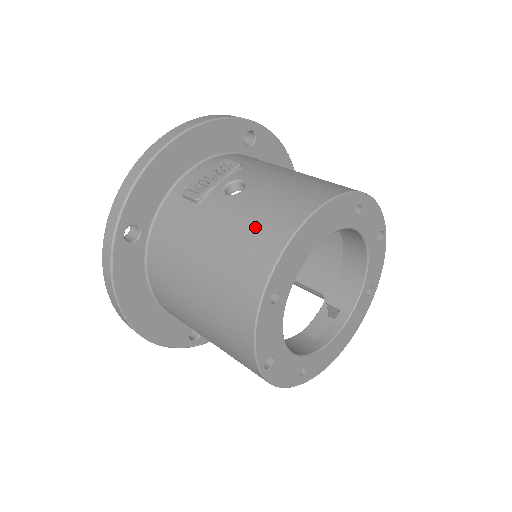
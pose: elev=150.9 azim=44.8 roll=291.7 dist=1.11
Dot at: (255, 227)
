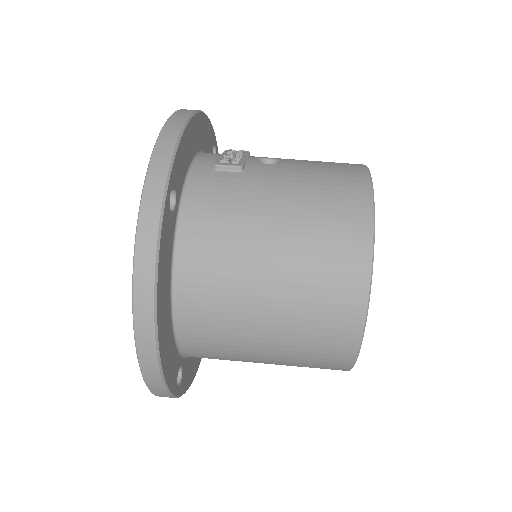
Dot at: (328, 177)
